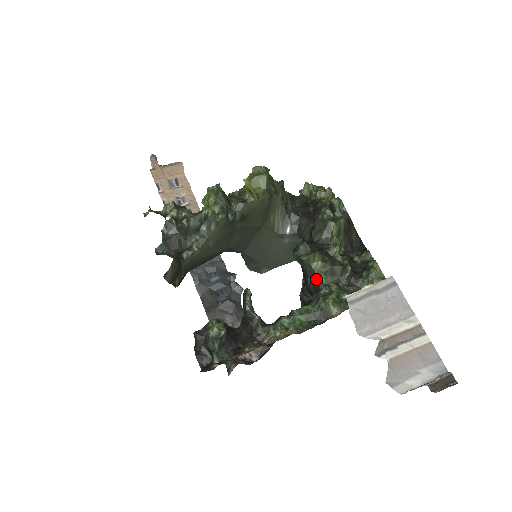
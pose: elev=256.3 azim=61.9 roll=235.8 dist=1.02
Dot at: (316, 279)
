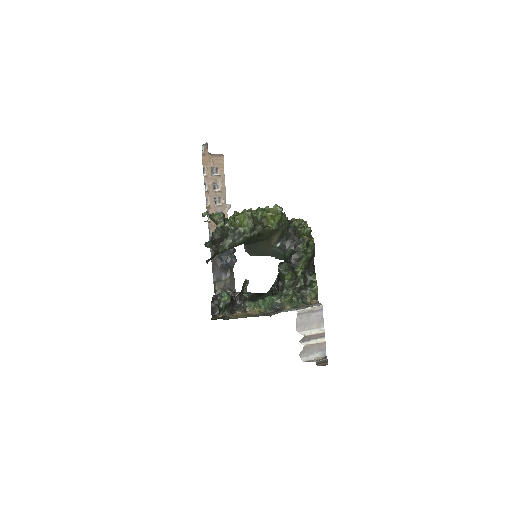
Dot at: (284, 284)
